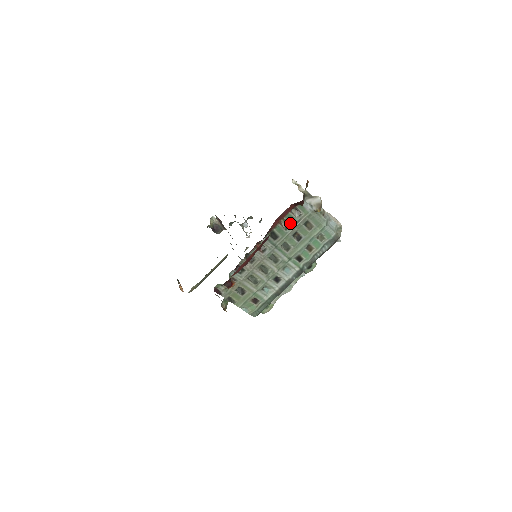
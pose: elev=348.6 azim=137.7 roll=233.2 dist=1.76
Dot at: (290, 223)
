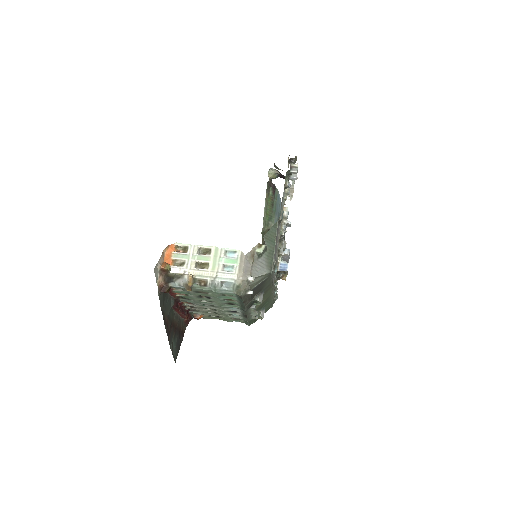
Dot at: (185, 293)
